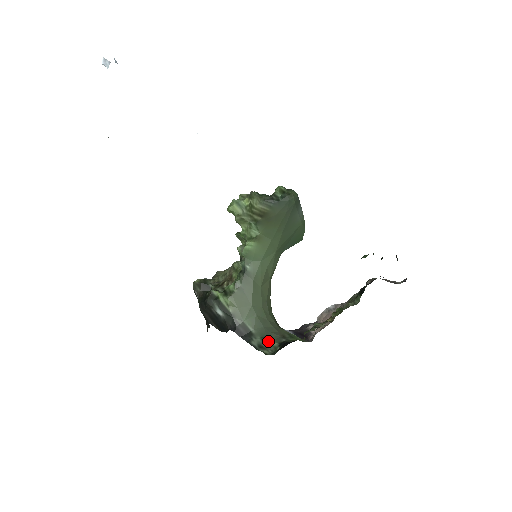
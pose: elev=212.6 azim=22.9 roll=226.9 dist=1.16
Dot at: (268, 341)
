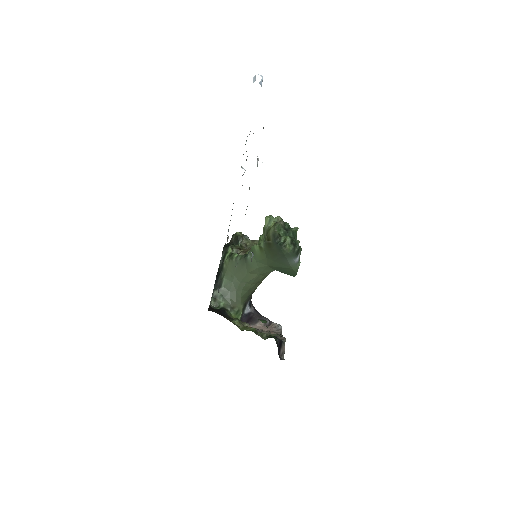
Dot at: (222, 300)
